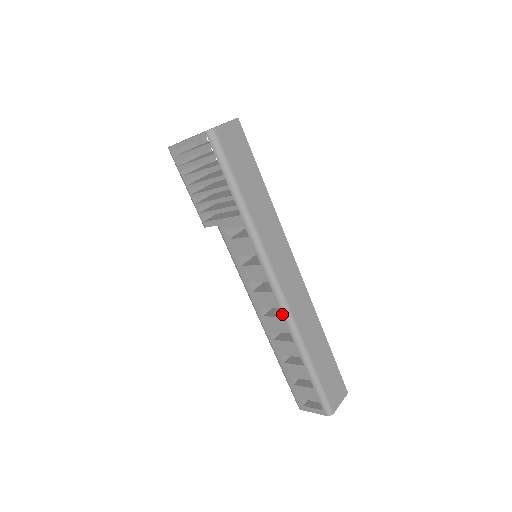
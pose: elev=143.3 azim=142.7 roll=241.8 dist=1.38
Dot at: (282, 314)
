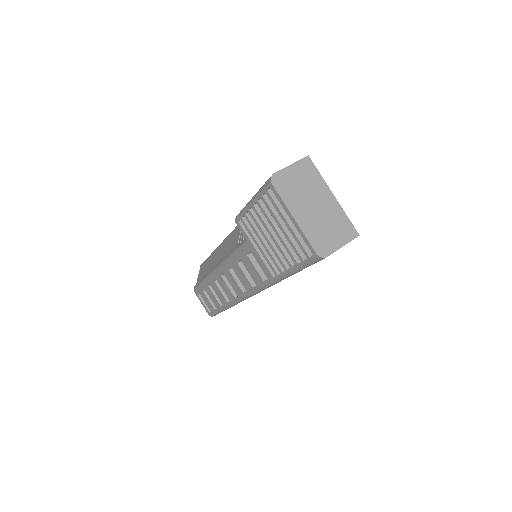
Dot at: (236, 298)
